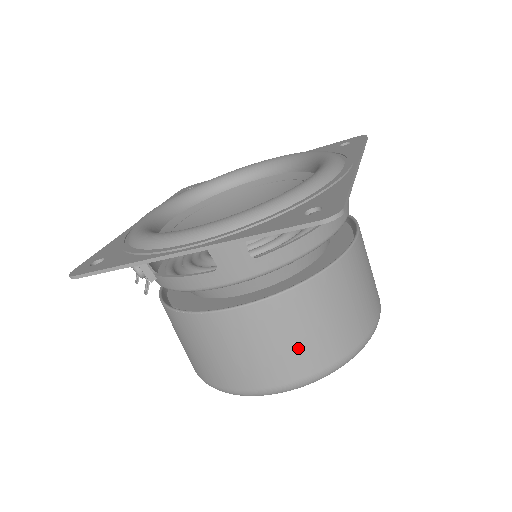
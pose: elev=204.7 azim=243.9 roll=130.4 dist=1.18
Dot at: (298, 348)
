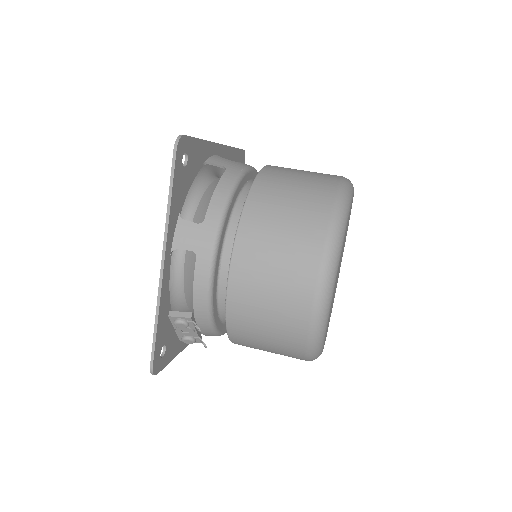
Dot at: (293, 231)
